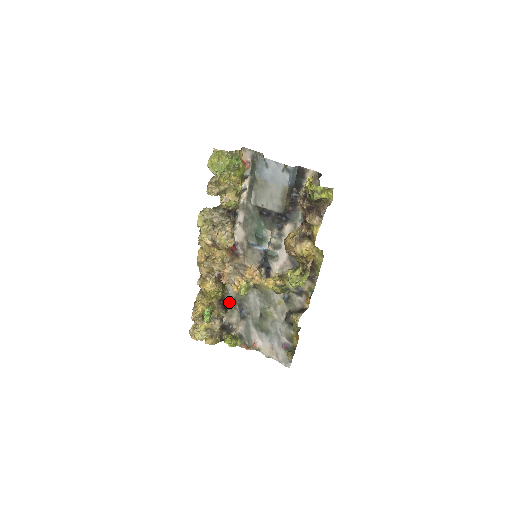
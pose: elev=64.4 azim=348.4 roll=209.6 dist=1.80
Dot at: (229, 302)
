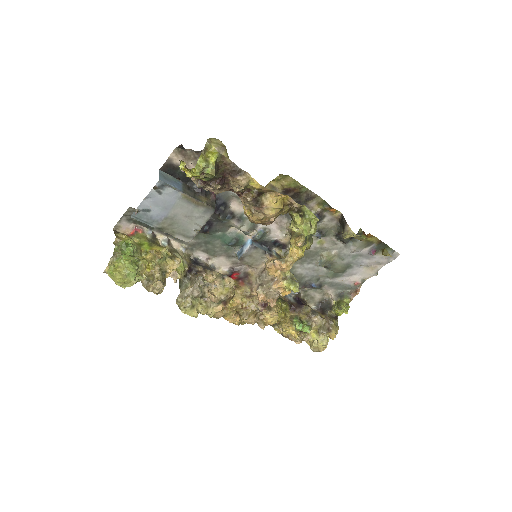
Dot at: (296, 296)
